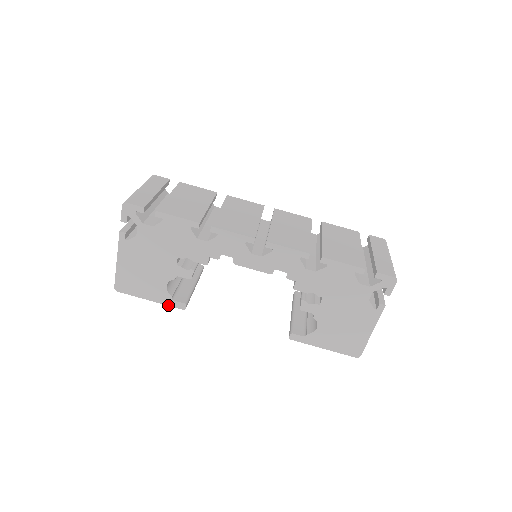
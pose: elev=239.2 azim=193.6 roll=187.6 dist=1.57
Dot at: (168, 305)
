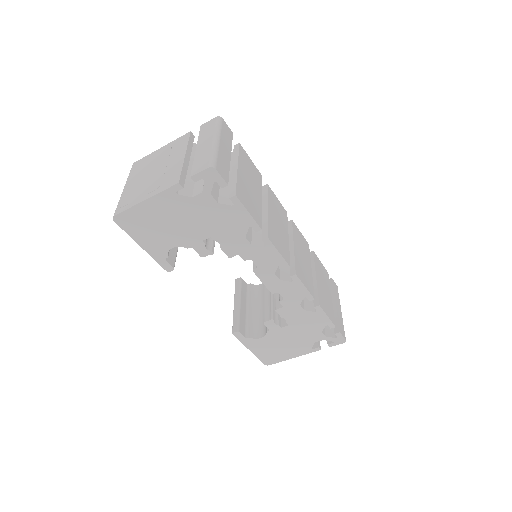
Dot at: (156, 260)
